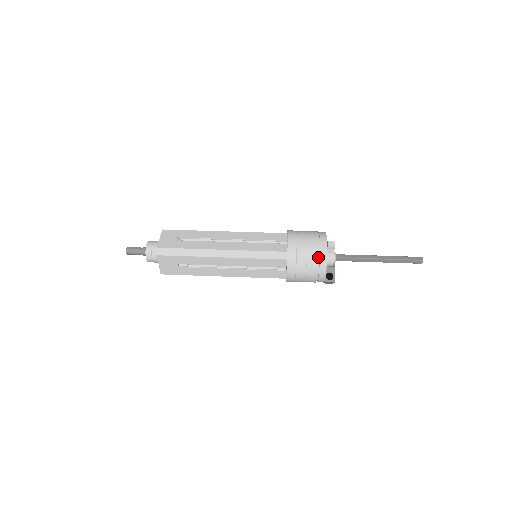
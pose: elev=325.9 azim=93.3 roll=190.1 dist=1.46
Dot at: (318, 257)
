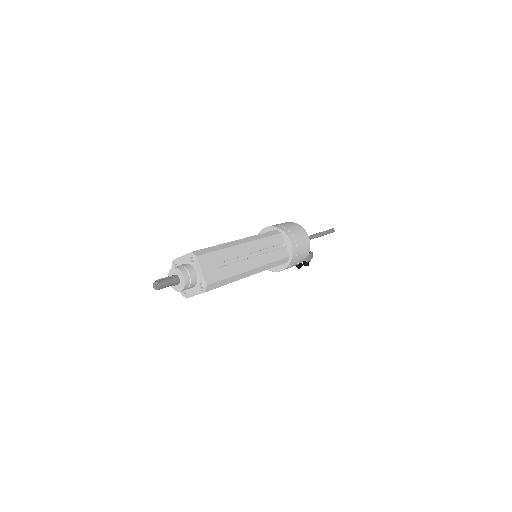
Dot at: (295, 225)
